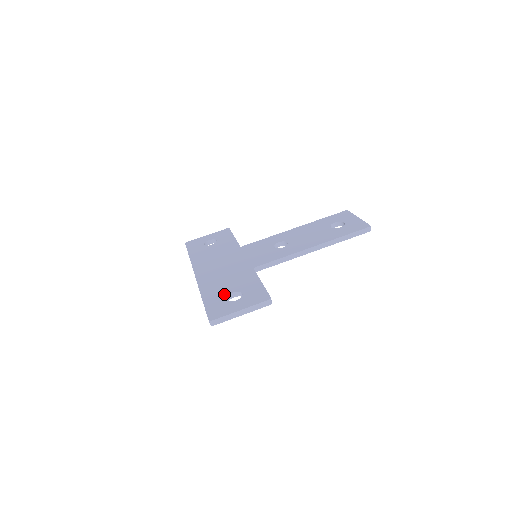
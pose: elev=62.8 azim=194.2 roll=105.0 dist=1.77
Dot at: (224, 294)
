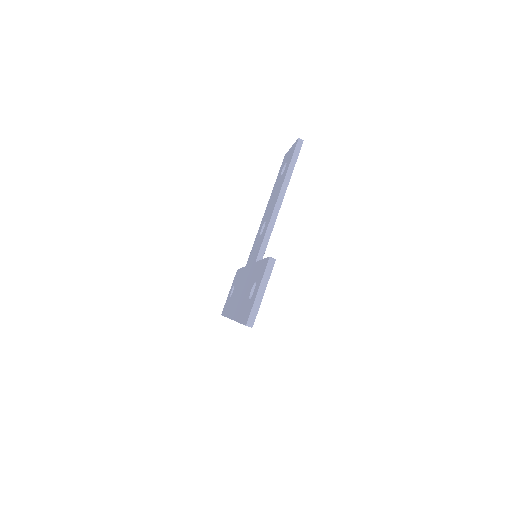
Dot at: (247, 300)
